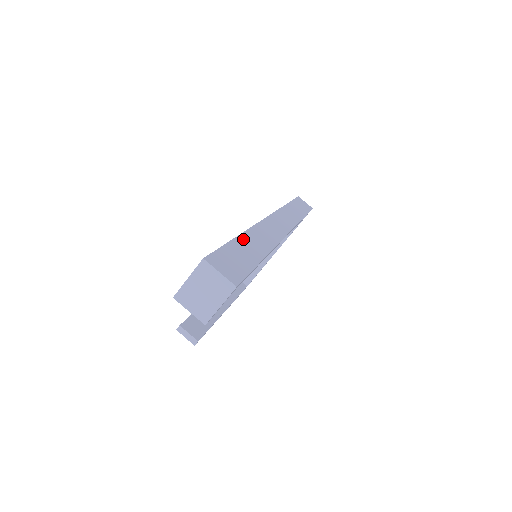
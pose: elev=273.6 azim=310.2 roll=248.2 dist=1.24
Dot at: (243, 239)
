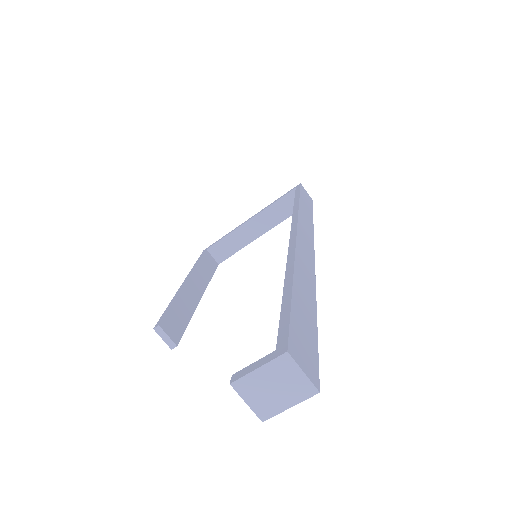
Dot at: (297, 288)
